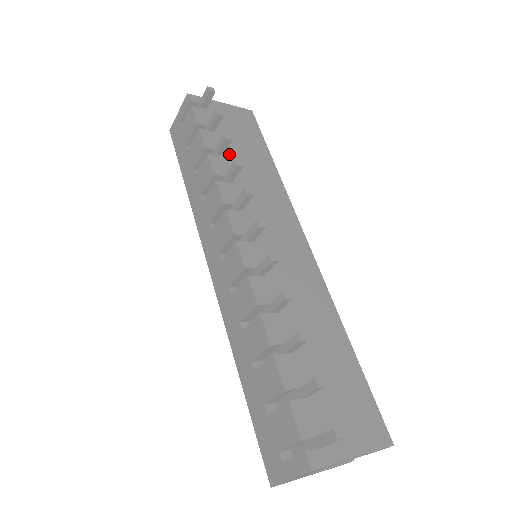
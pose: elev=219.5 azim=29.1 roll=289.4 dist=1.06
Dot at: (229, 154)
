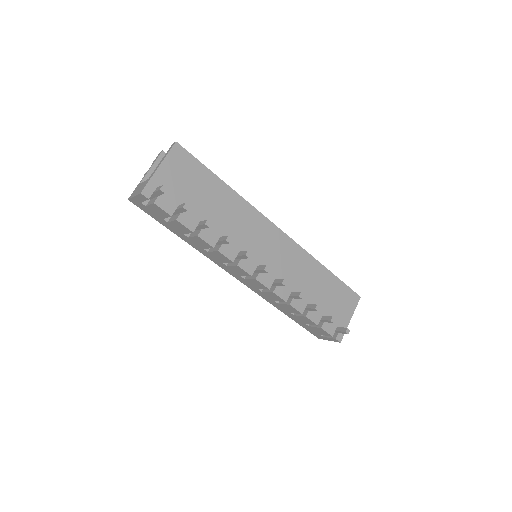
Dot at: (205, 217)
